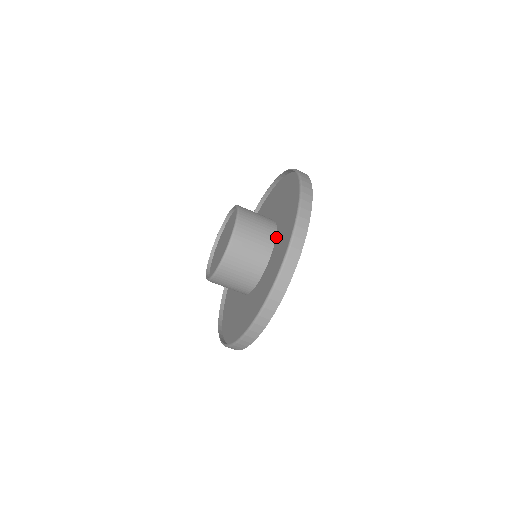
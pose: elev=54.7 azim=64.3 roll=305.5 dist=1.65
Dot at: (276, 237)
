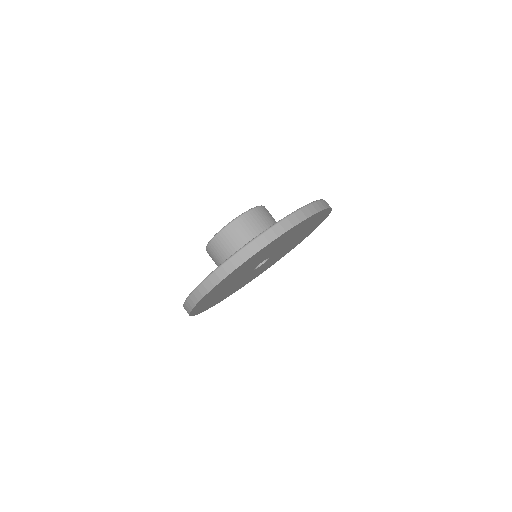
Dot at: occluded
